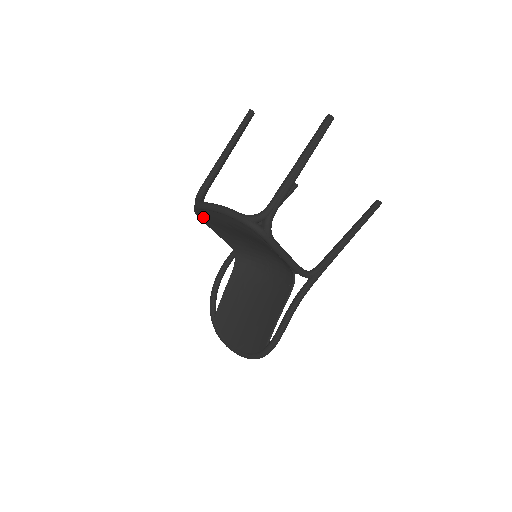
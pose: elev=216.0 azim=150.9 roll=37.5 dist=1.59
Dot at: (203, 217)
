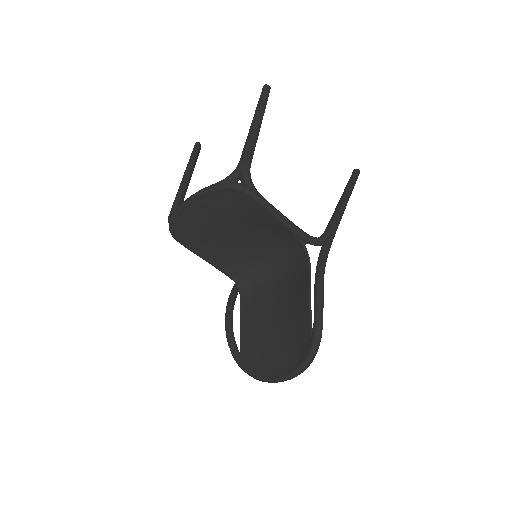
Dot at: (182, 235)
